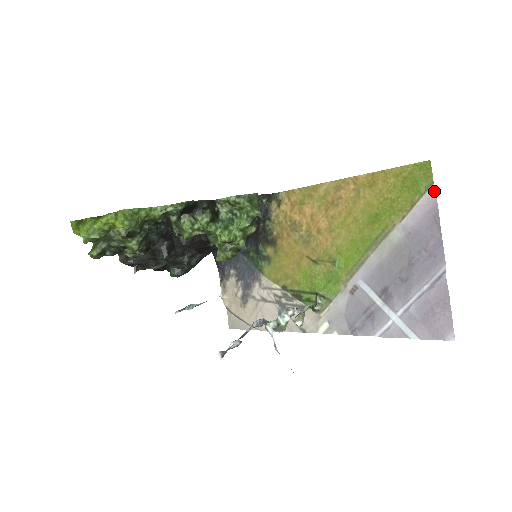
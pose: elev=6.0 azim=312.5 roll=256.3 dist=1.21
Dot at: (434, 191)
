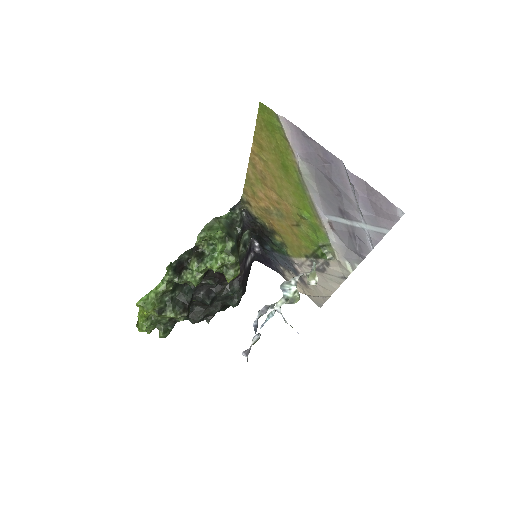
Dot at: (284, 118)
